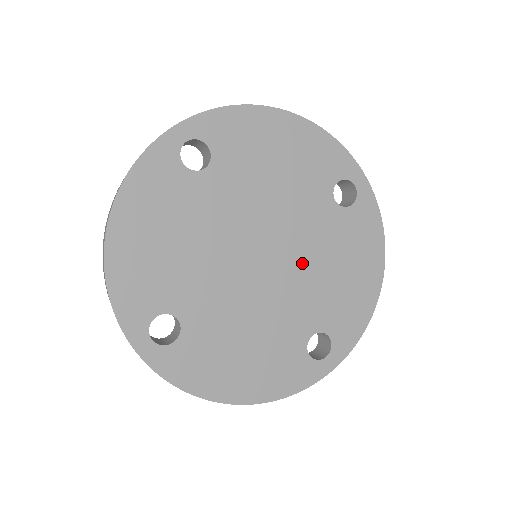
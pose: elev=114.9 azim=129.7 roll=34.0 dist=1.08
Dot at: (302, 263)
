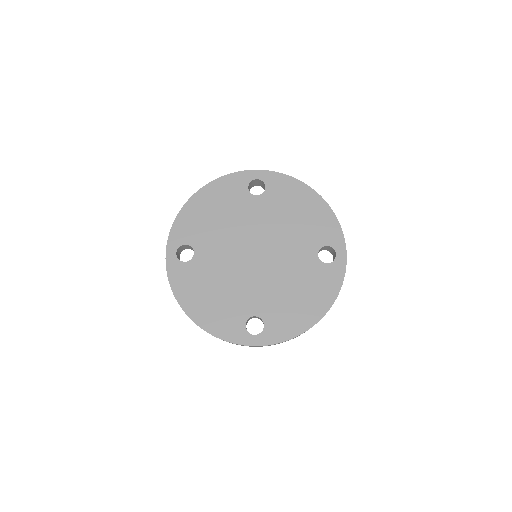
Dot at: (276, 273)
